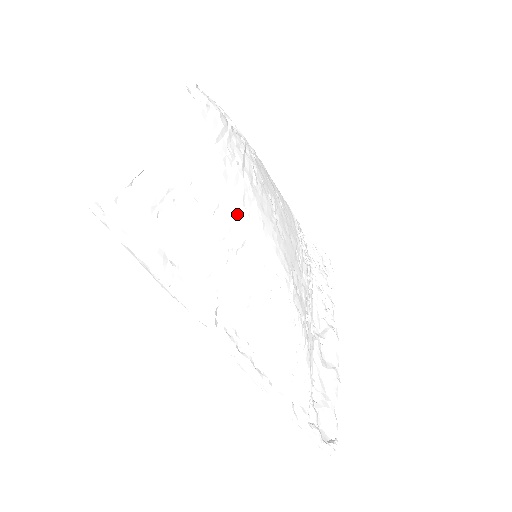
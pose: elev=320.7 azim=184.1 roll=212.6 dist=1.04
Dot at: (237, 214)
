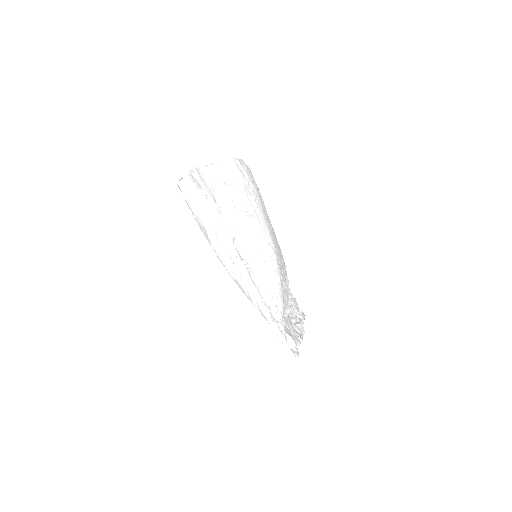
Dot at: (252, 201)
